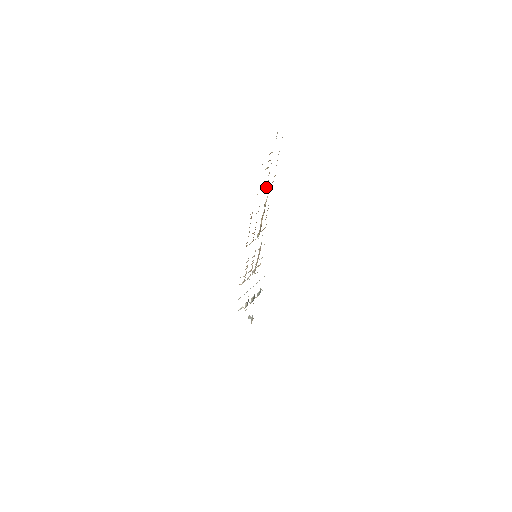
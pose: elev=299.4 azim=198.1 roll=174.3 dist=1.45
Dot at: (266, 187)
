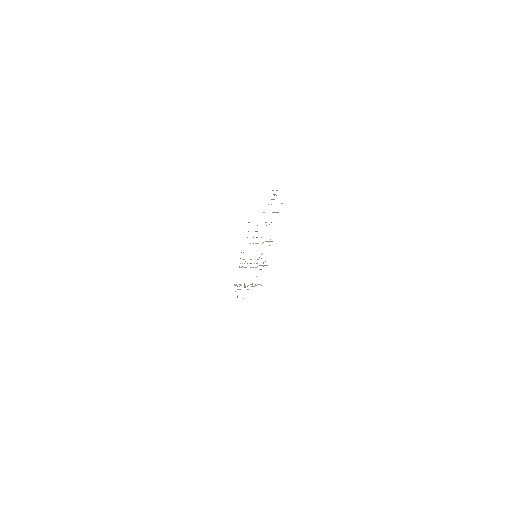
Dot at: (274, 212)
